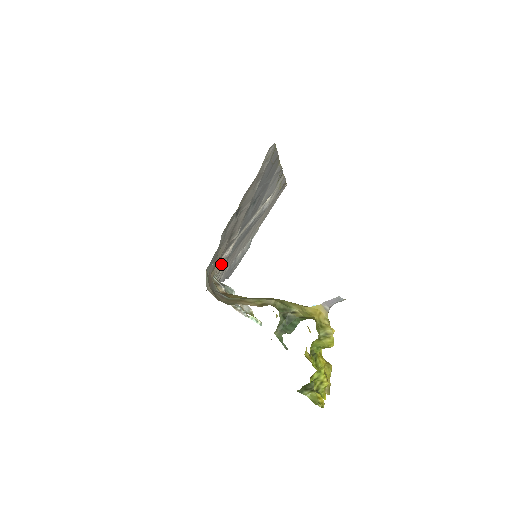
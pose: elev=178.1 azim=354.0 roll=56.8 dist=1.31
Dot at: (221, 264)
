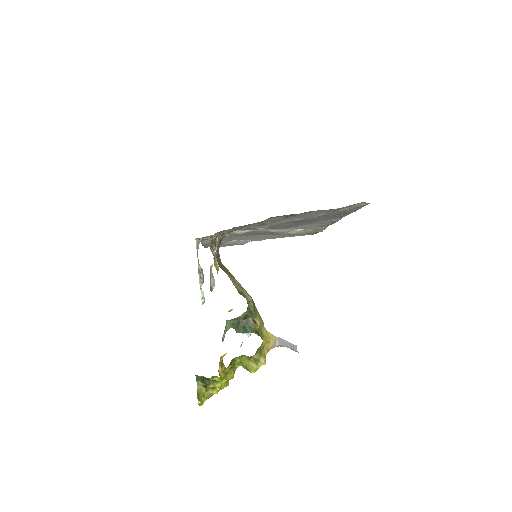
Dot at: occluded
